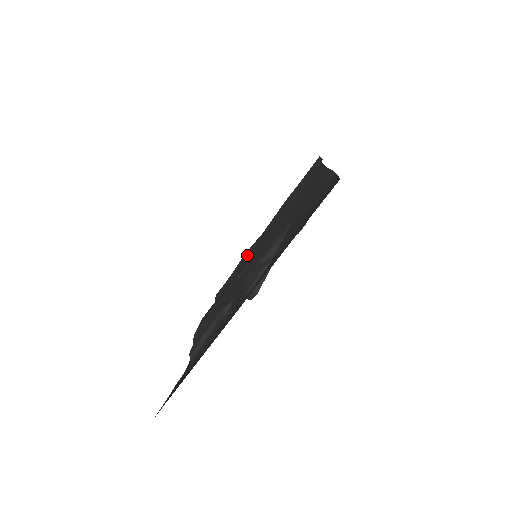
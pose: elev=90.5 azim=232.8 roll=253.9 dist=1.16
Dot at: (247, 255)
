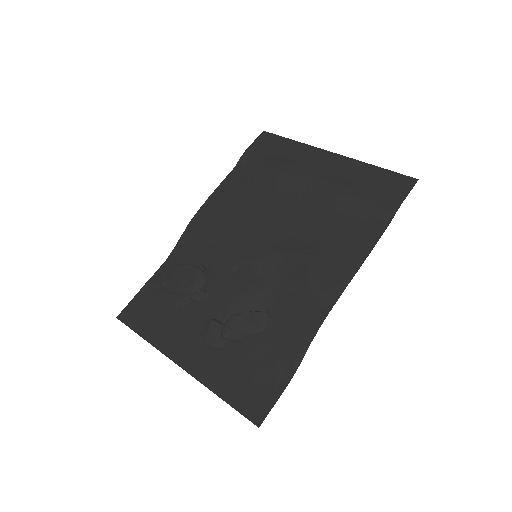
Dot at: (280, 183)
